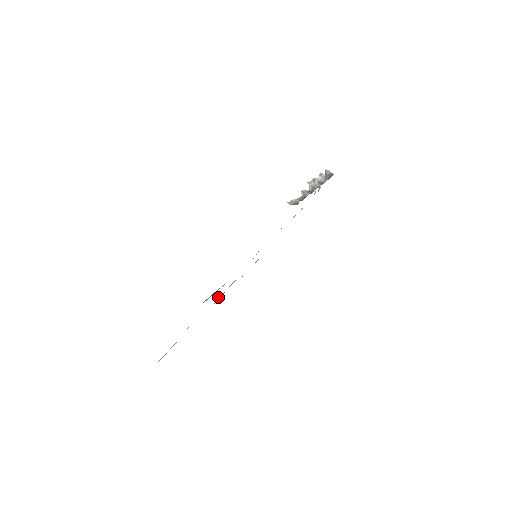
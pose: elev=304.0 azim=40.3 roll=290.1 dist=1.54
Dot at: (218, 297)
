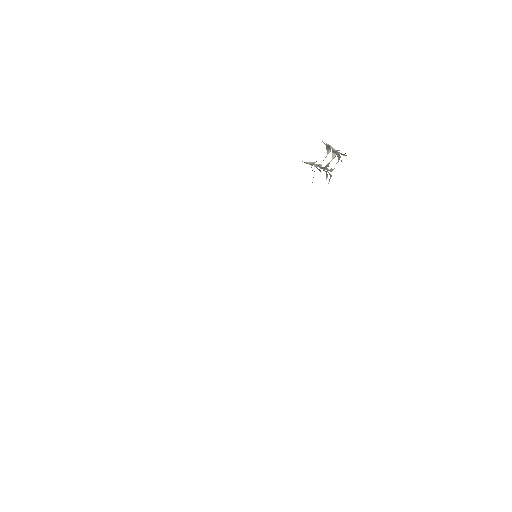
Dot at: occluded
